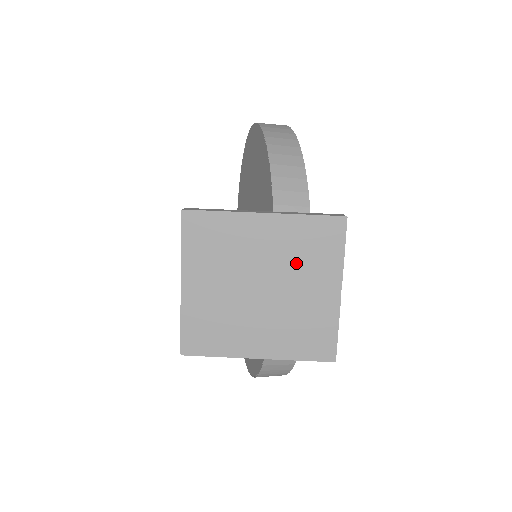
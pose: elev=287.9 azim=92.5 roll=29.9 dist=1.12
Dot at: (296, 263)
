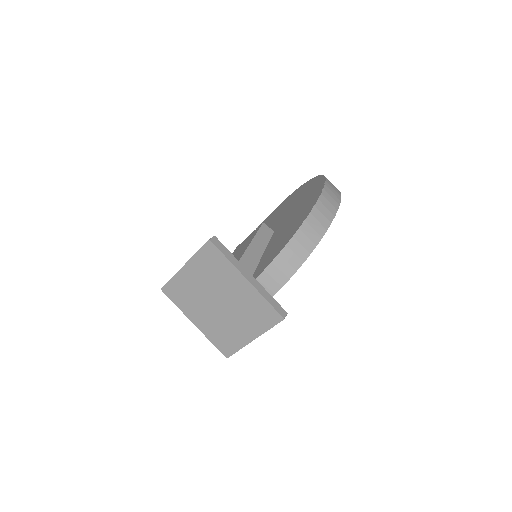
Dot at: (244, 311)
